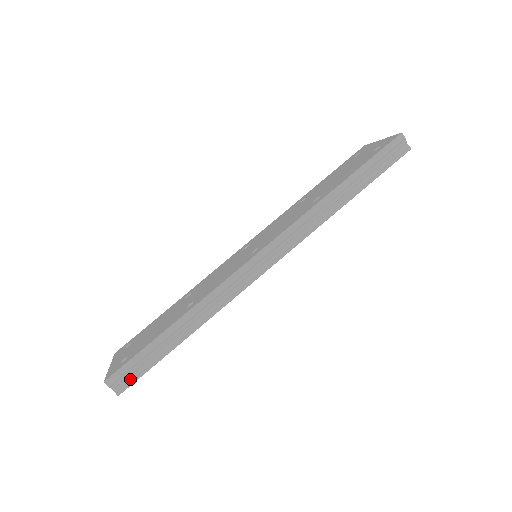
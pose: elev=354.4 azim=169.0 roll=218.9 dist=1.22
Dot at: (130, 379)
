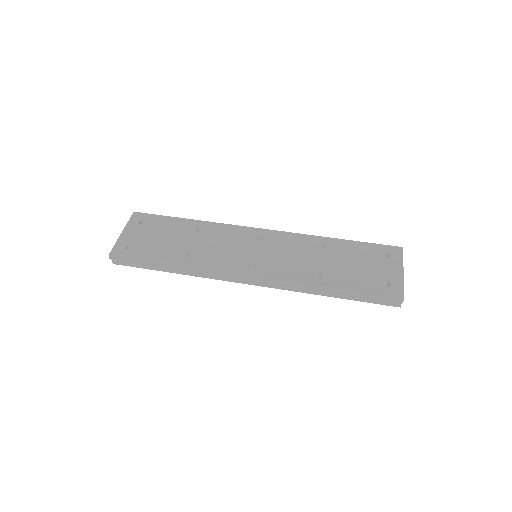
Dot at: (125, 263)
